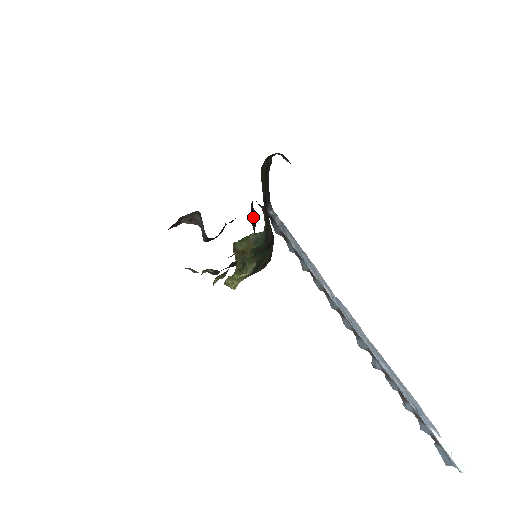
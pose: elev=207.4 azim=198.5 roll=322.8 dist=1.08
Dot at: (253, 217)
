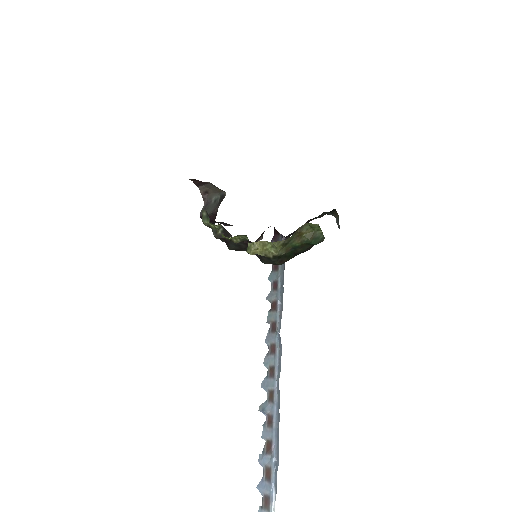
Dot at: (261, 235)
